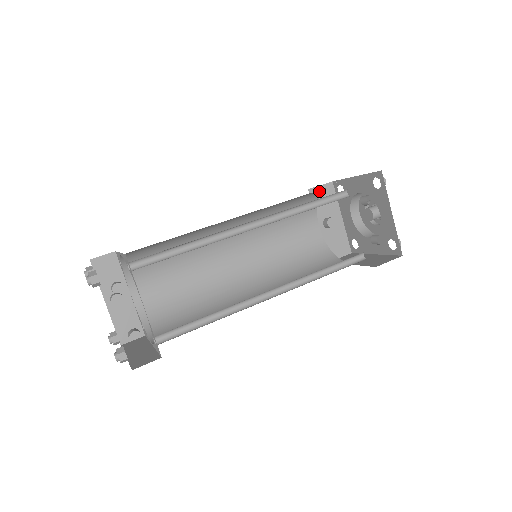
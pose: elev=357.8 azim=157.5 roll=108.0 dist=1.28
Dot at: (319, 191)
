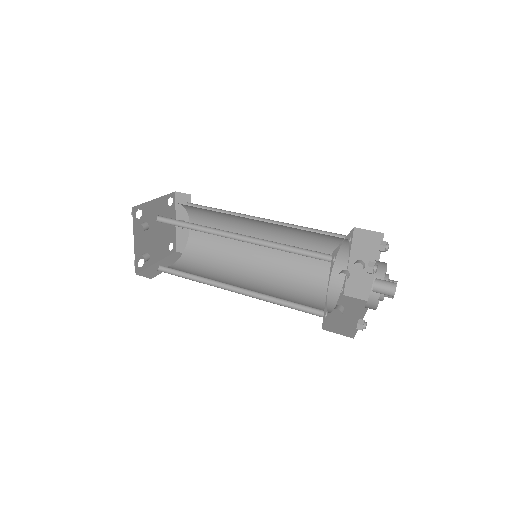
Dot at: occluded
